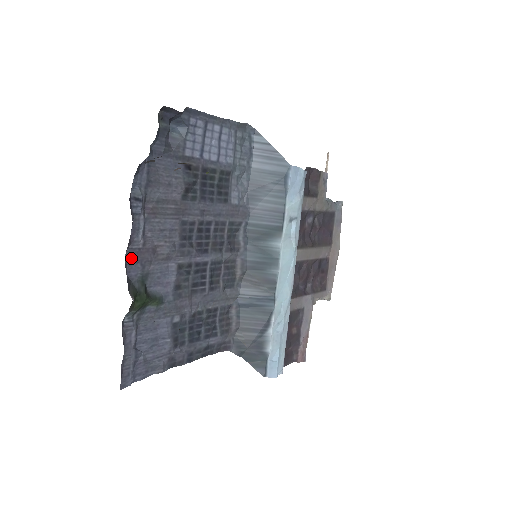
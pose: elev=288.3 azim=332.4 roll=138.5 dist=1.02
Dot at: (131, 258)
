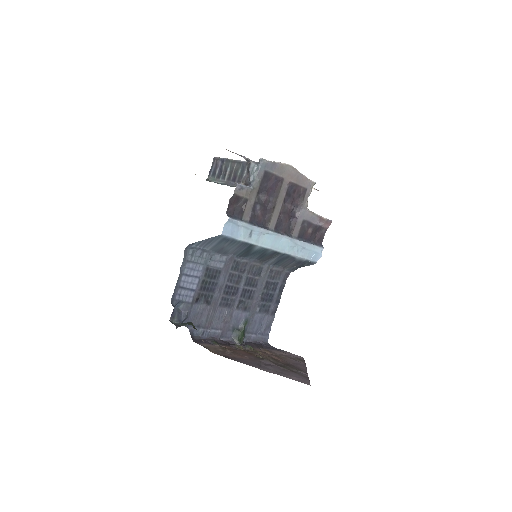
Dot at: (224, 336)
